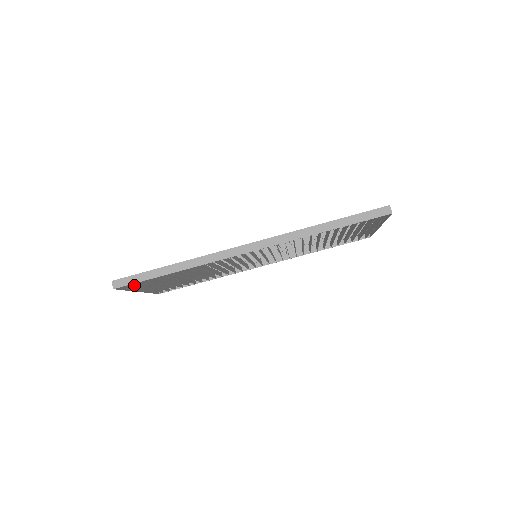
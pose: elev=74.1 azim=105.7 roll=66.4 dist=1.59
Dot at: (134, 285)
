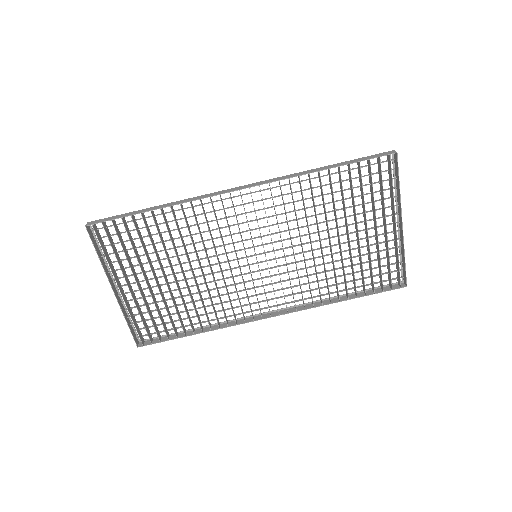
Dot at: (109, 239)
